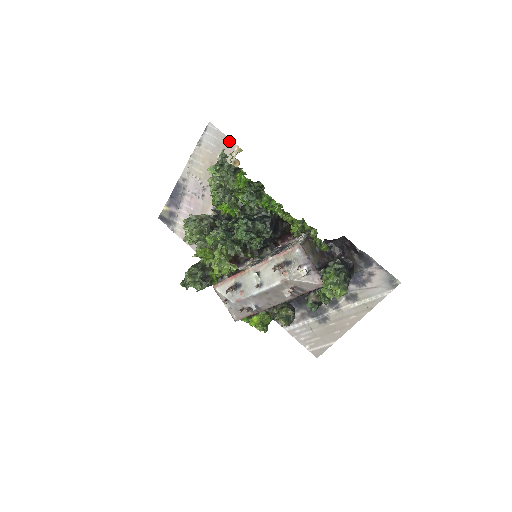
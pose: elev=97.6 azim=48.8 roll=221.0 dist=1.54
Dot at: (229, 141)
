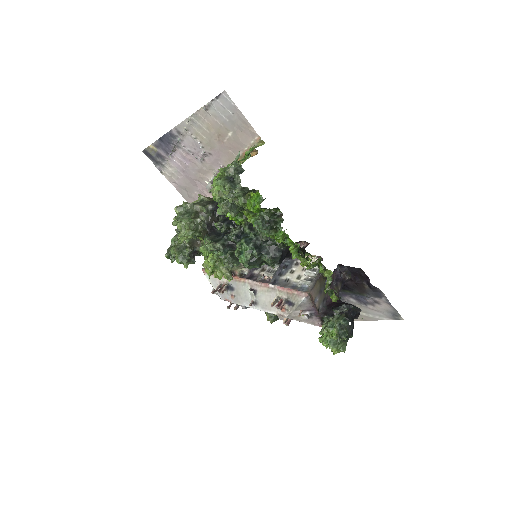
Dot at: (248, 125)
